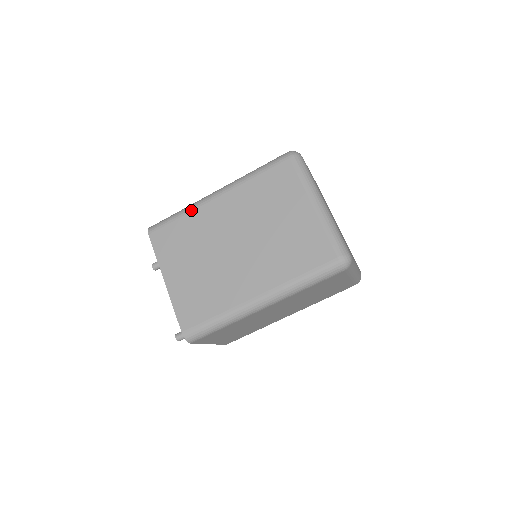
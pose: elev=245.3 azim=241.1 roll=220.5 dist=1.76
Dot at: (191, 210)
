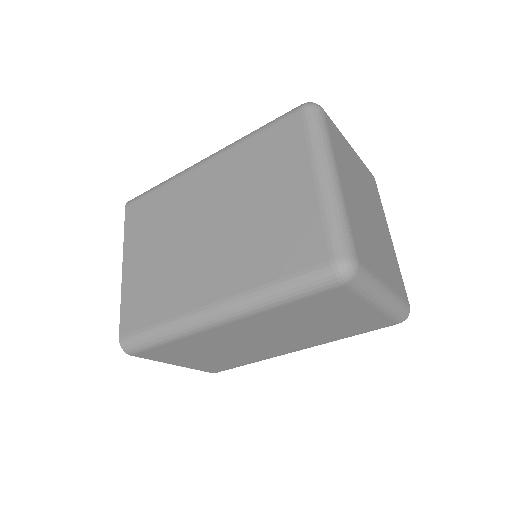
Dot at: (173, 179)
